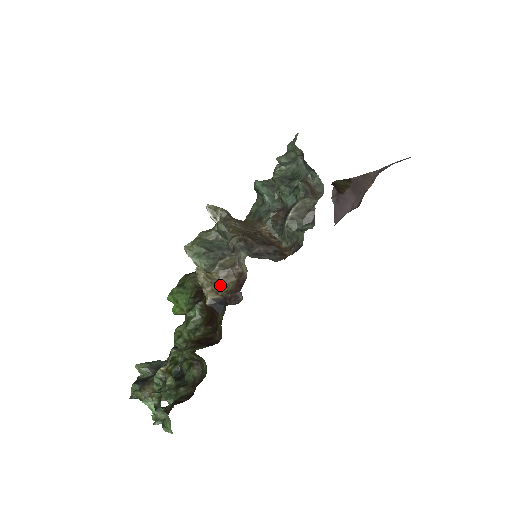
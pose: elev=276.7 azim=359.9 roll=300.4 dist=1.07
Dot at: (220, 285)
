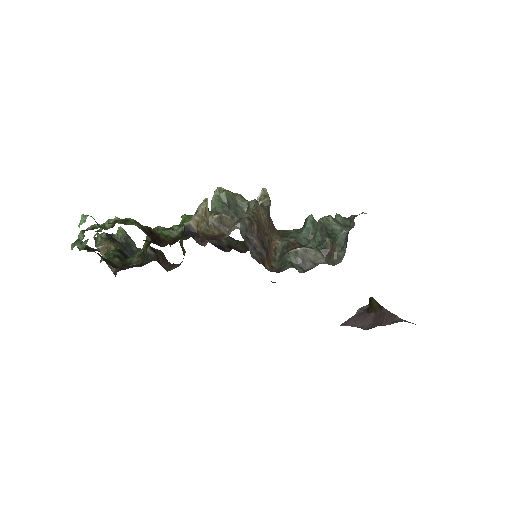
Dot at: (206, 225)
